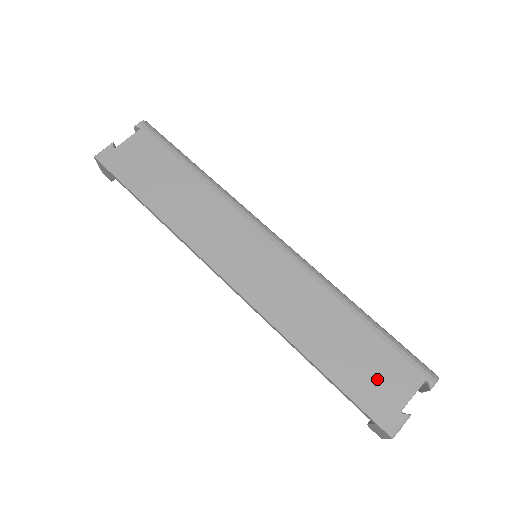
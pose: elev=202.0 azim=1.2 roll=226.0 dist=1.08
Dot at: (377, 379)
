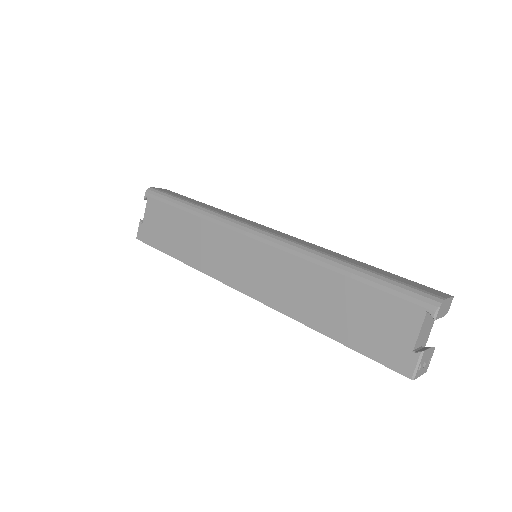
Dot at: (380, 328)
